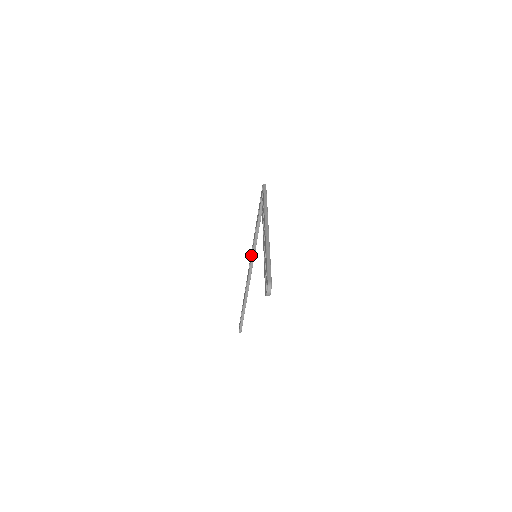
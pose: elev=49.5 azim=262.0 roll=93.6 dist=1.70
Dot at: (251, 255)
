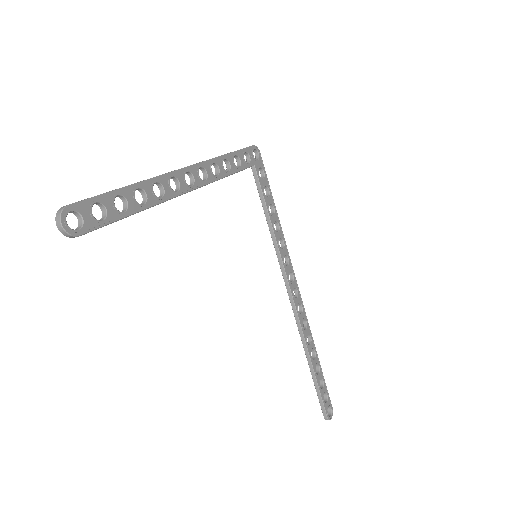
Dot at: (283, 270)
